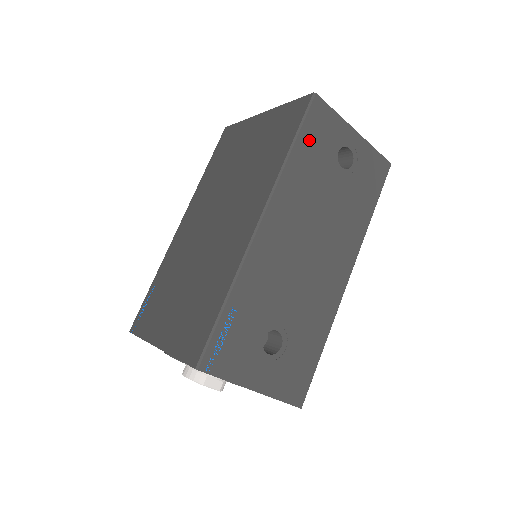
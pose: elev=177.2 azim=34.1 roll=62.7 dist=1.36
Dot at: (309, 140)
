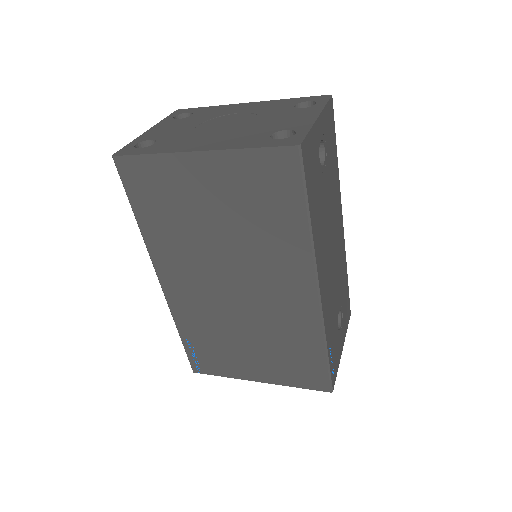
Dot at: (311, 190)
